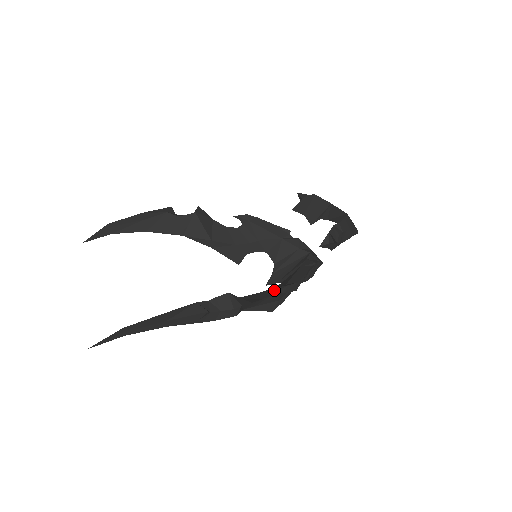
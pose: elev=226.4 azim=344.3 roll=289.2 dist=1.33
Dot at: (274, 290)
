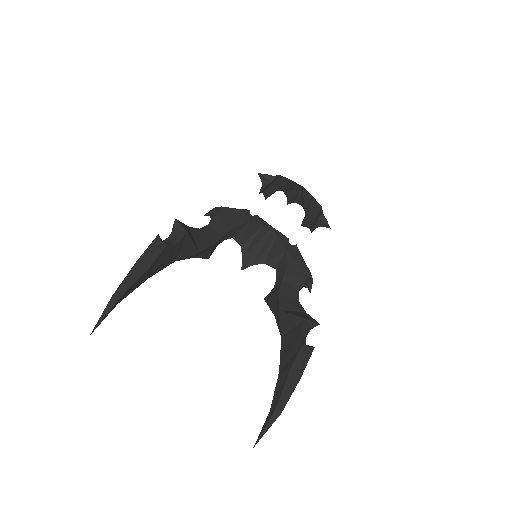
Dot at: (289, 284)
